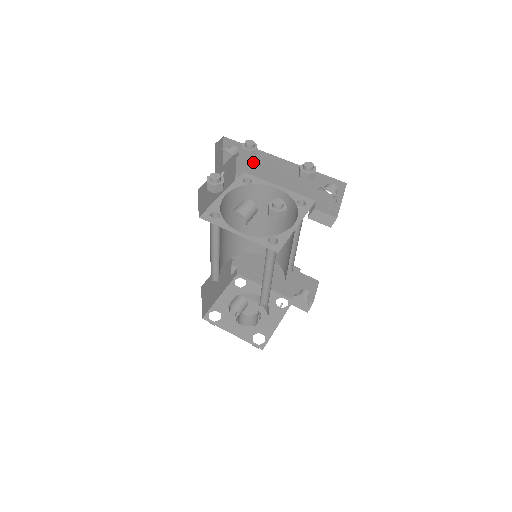
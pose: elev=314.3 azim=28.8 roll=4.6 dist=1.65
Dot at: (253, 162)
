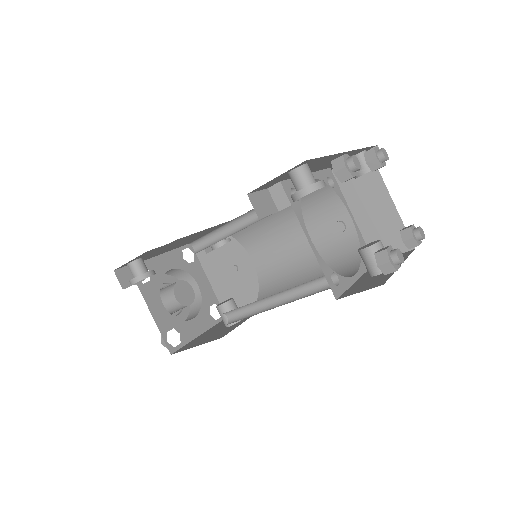
Dot at: occluded
